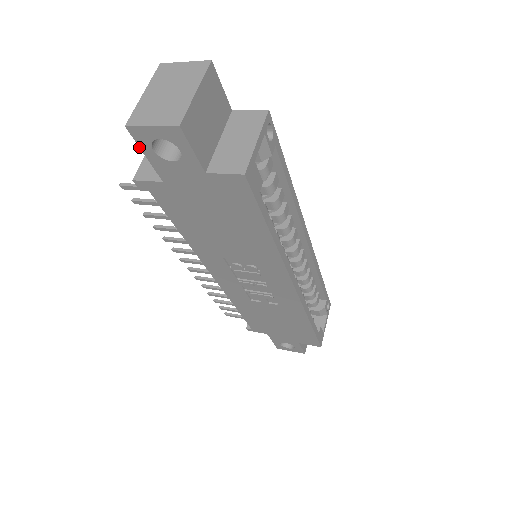
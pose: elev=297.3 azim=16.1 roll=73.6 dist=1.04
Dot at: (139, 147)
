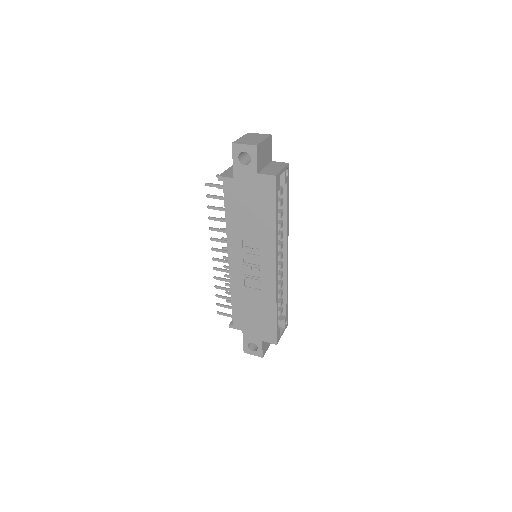
Dot at: (232, 155)
